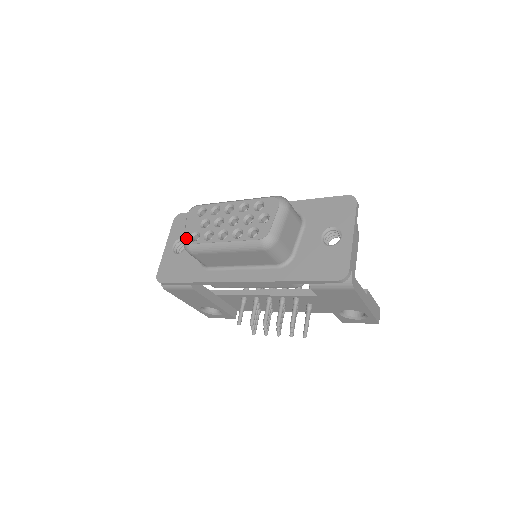
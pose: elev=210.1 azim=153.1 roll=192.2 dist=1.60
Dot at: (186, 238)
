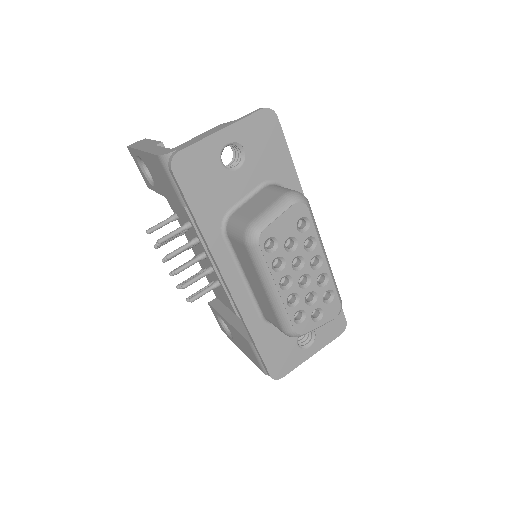
Dot at: (265, 233)
